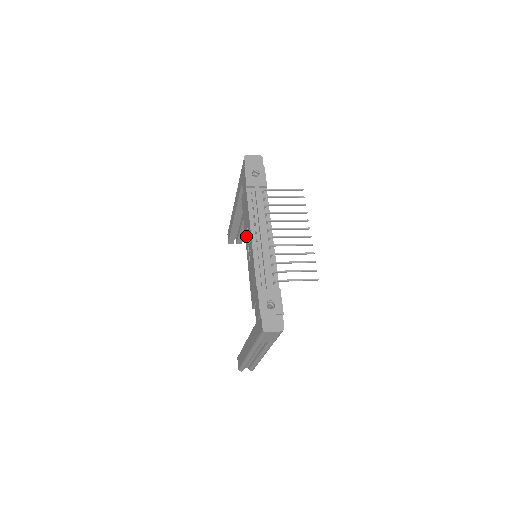
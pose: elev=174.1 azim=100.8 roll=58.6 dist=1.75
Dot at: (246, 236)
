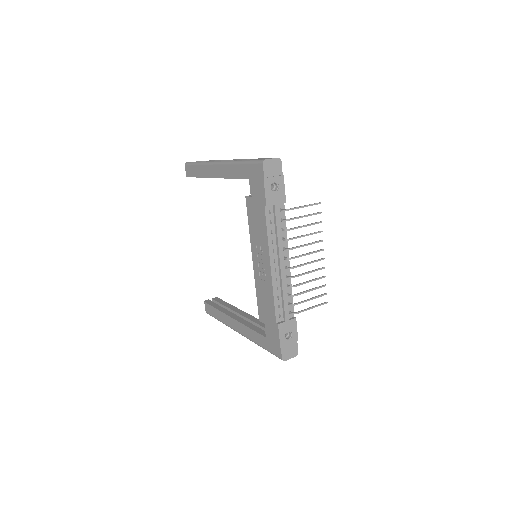
Dot at: (255, 249)
